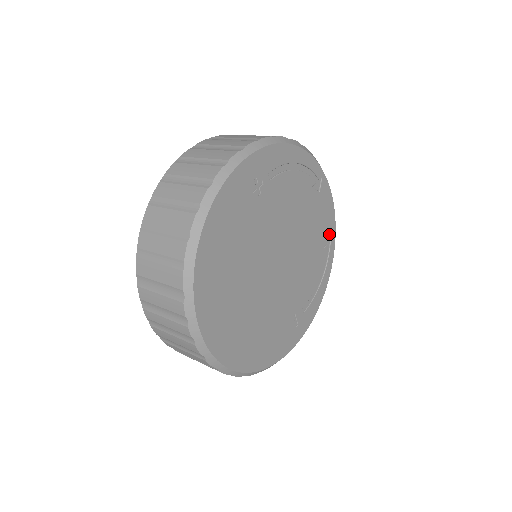
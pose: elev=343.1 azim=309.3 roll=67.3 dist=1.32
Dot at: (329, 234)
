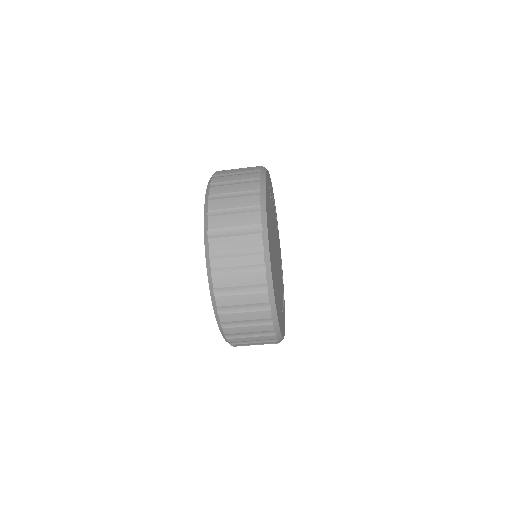
Dot at: (281, 265)
